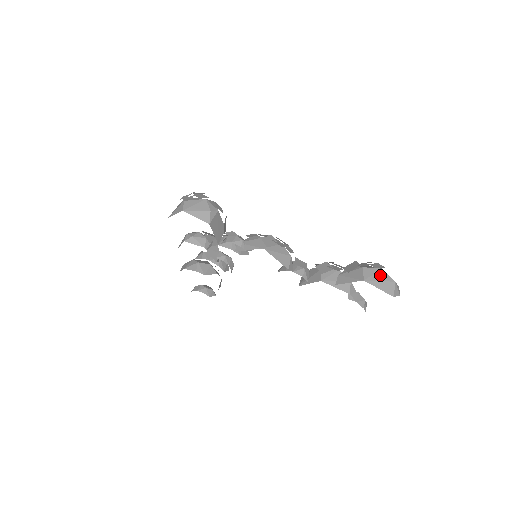
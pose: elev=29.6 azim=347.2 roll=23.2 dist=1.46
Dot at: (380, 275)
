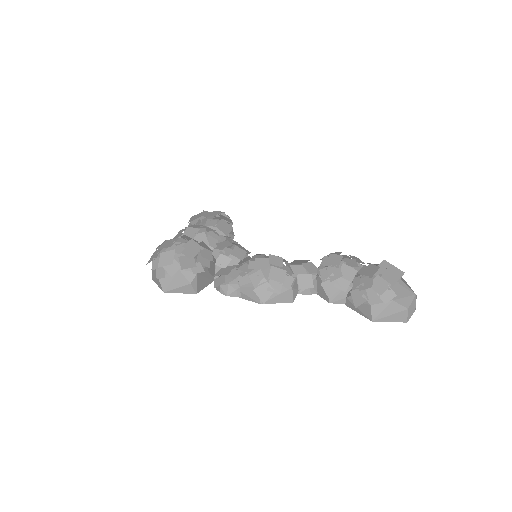
Dot at: (390, 309)
